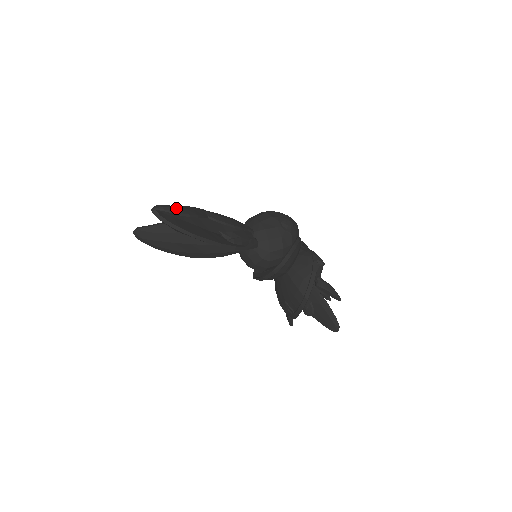
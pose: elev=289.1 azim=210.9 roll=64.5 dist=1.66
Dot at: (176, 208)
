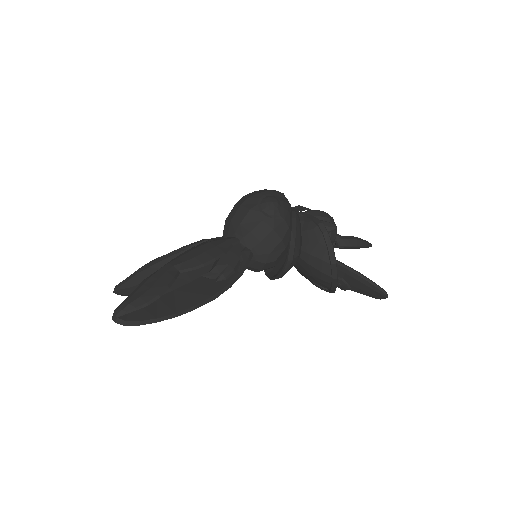
Dot at: (138, 299)
